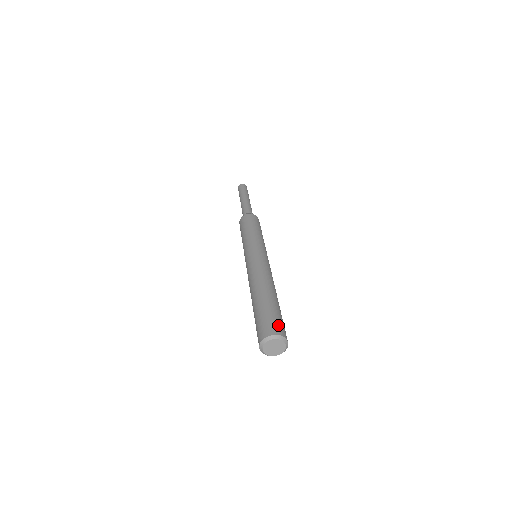
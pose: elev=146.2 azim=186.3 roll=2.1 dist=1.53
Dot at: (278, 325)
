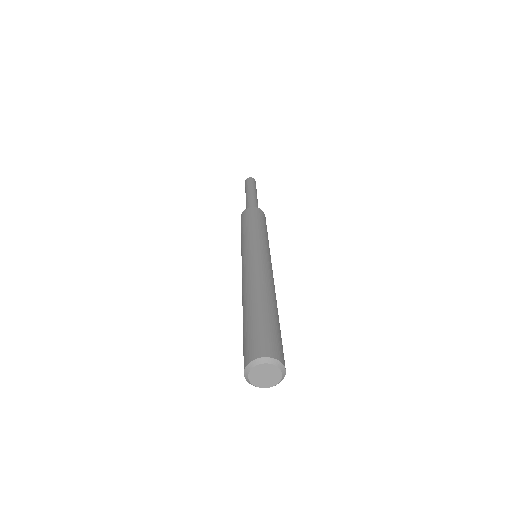
Dot at: (281, 349)
